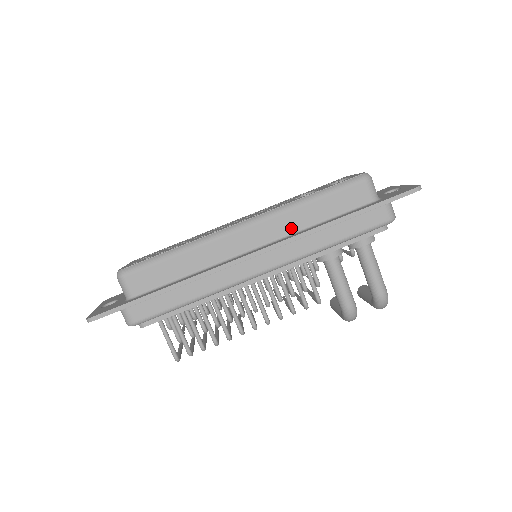
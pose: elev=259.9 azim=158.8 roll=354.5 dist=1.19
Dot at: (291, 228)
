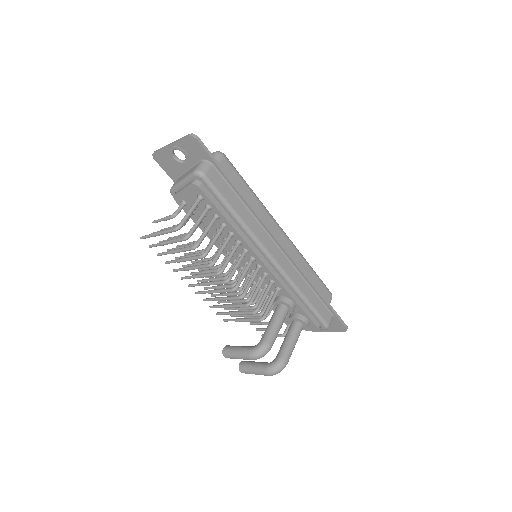
Dot at: occluded
